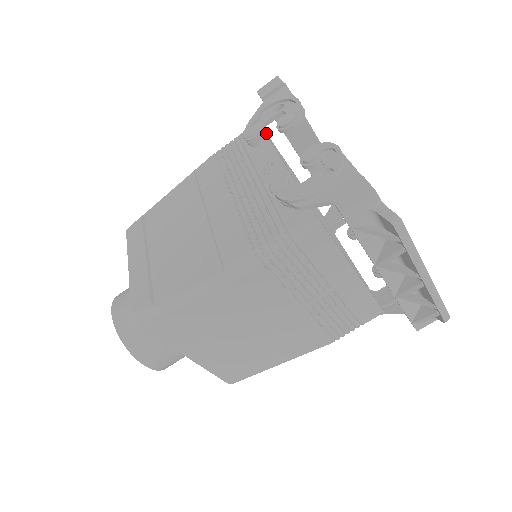
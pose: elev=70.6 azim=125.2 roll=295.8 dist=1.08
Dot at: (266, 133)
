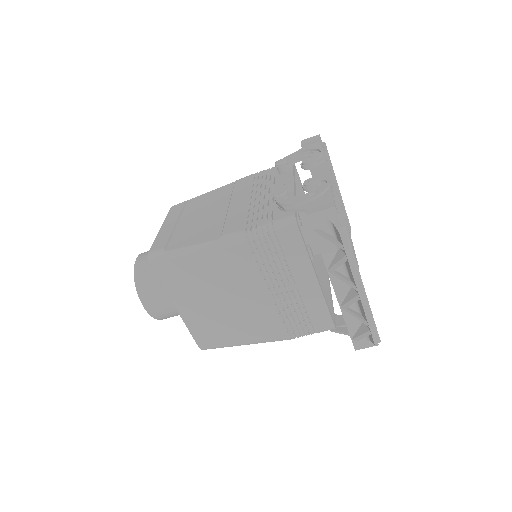
Dot at: occluded
